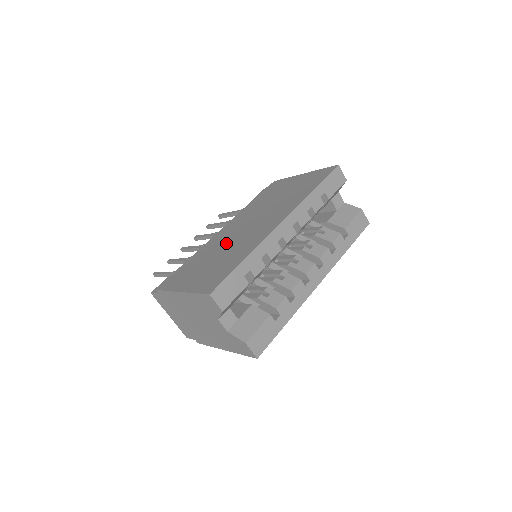
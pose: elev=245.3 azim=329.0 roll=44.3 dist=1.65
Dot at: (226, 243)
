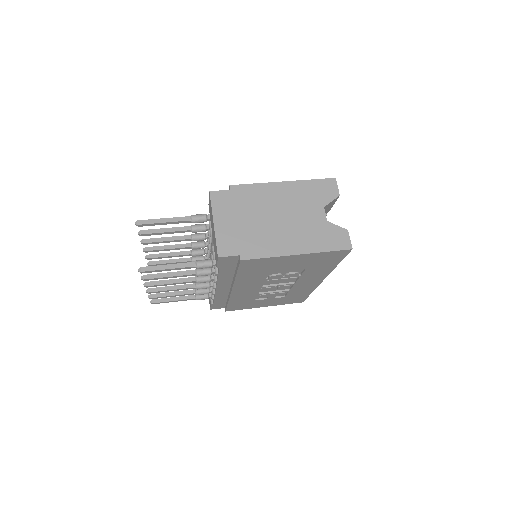
Dot at: occluded
